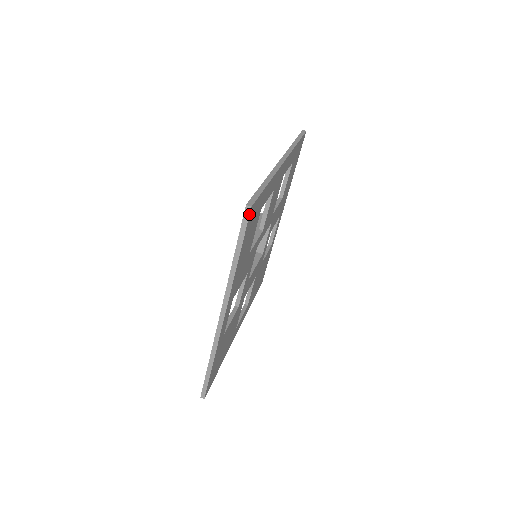
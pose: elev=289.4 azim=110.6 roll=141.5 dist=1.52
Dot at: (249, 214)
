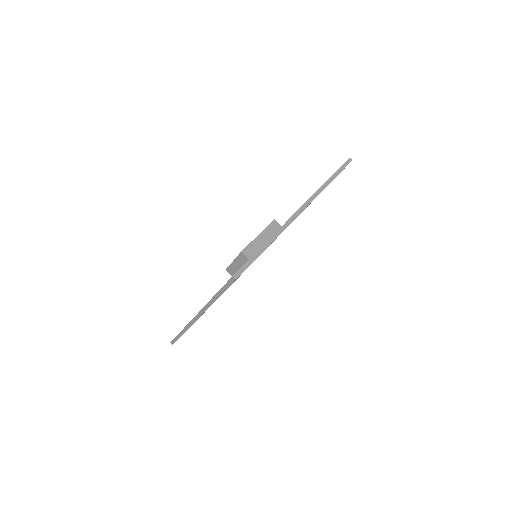
Dot at: (233, 282)
